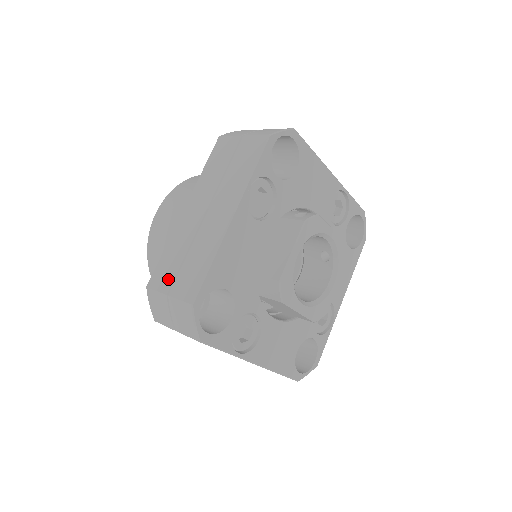
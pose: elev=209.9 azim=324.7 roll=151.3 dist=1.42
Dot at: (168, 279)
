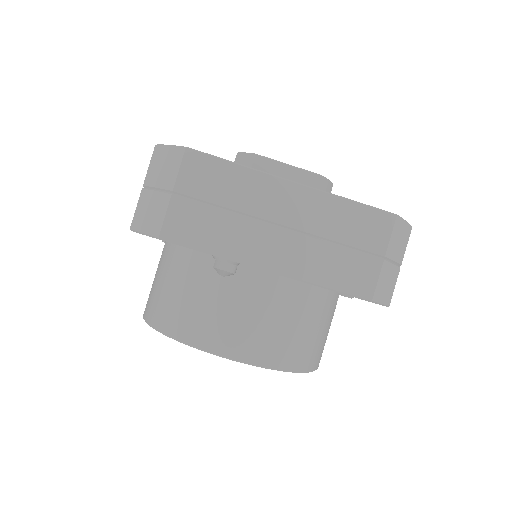
Dot at: occluded
